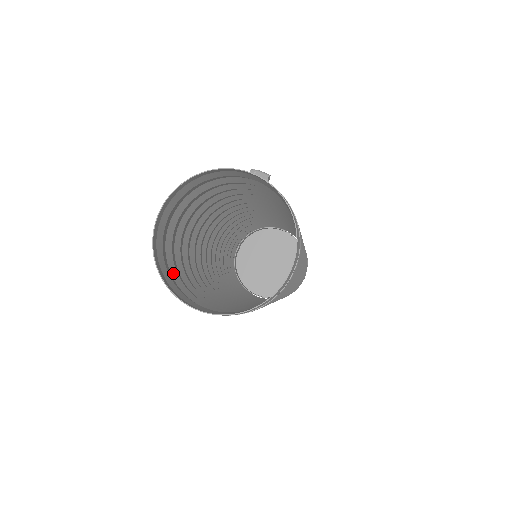
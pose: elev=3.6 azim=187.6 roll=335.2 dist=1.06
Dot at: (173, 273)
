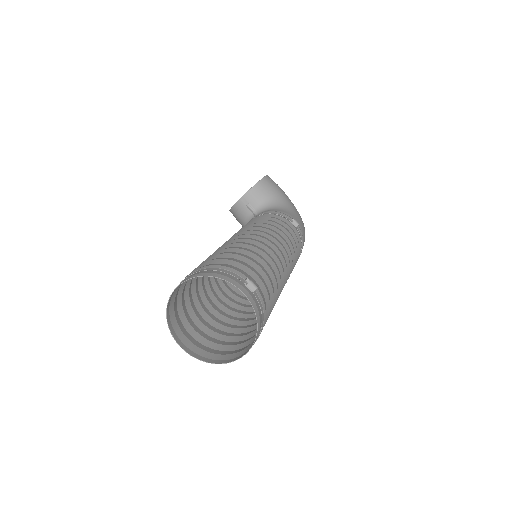
Dot at: (179, 306)
